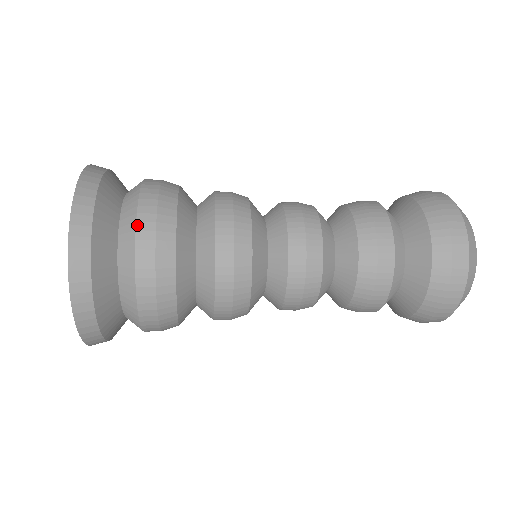
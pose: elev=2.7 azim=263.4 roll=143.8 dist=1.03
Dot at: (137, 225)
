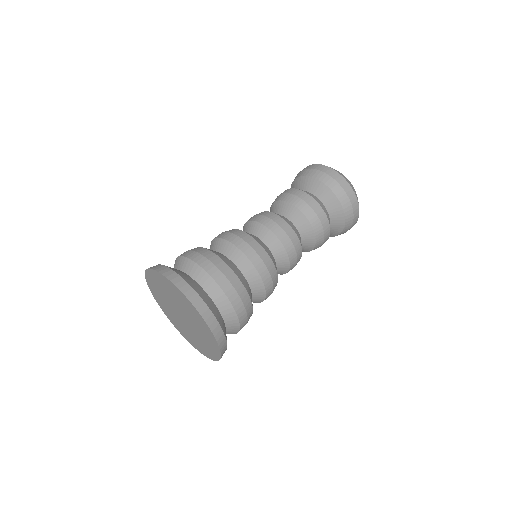
Dot at: (240, 323)
